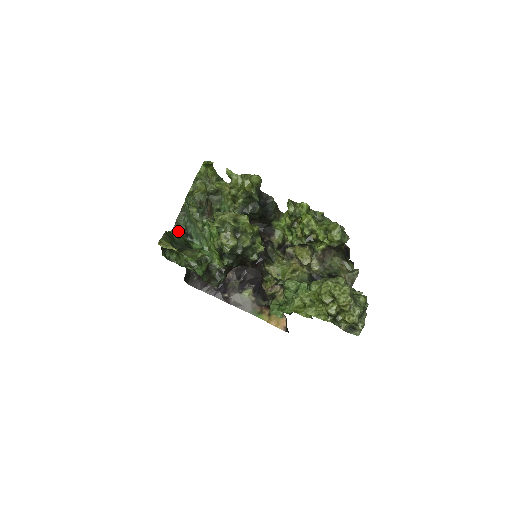
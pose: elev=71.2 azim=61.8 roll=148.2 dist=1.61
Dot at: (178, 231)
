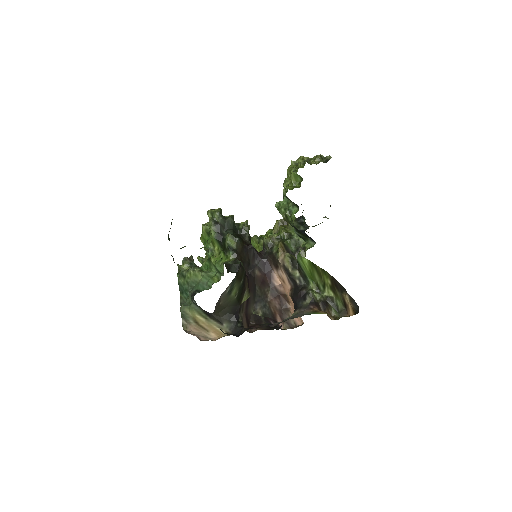
Dot at: (189, 328)
